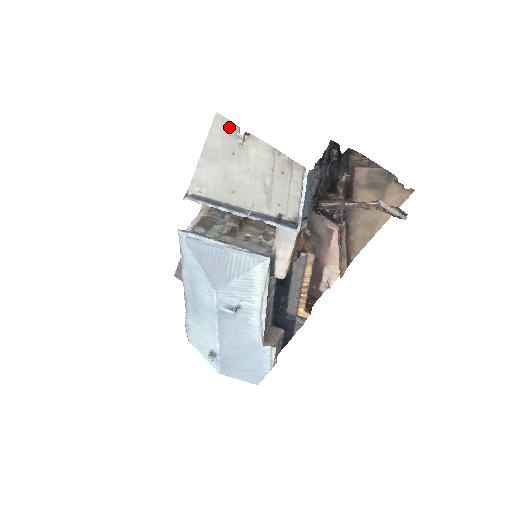
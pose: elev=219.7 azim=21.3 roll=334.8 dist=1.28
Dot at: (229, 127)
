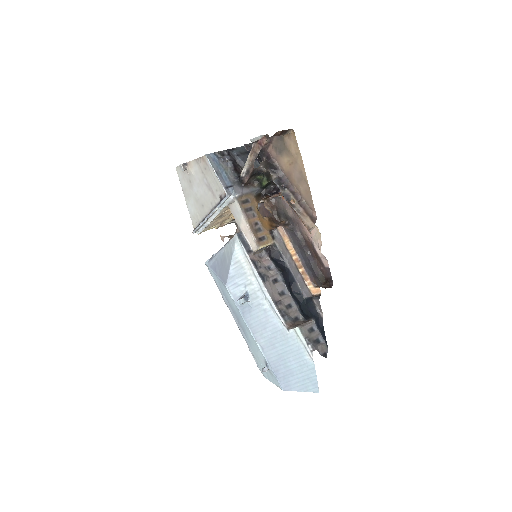
Dot at: occluded
